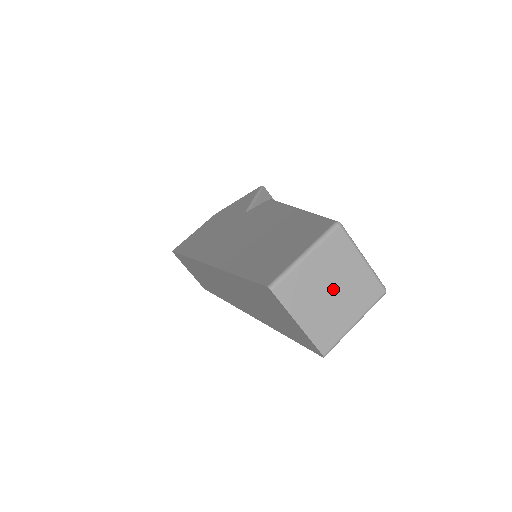
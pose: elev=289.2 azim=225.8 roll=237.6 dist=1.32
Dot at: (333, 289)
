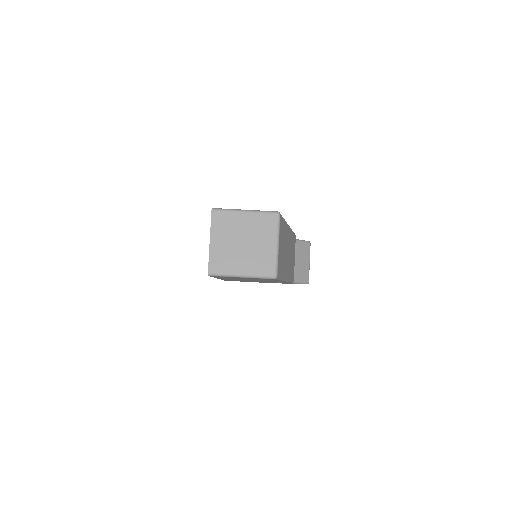
Dot at: (245, 243)
